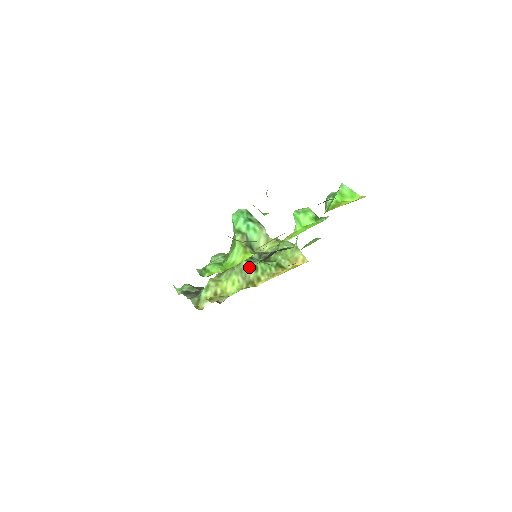
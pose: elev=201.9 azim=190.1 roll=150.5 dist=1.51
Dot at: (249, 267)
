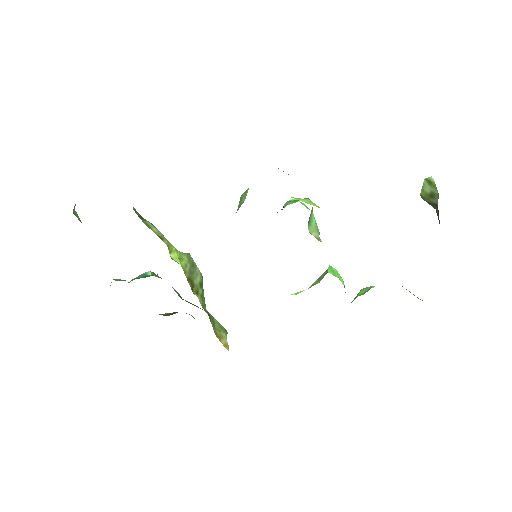
Dot at: (199, 274)
